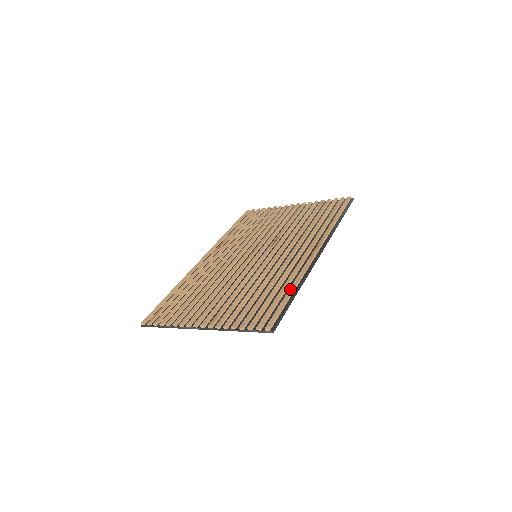
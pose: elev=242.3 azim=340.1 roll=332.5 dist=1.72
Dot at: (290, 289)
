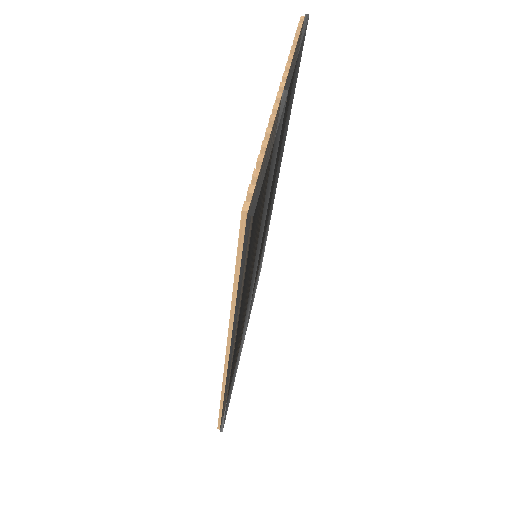
Dot at: occluded
